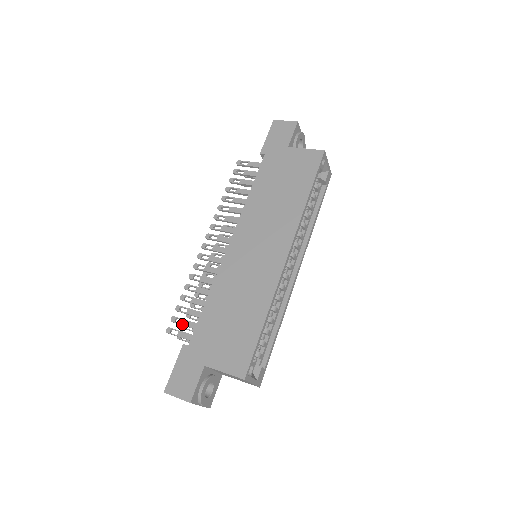
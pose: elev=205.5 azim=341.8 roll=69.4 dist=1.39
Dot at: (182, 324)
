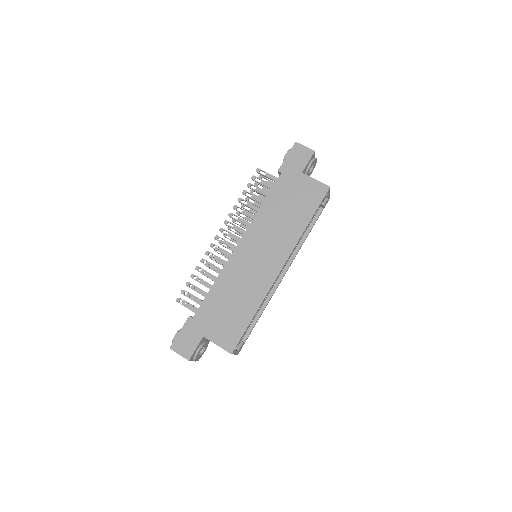
Dot at: (190, 298)
